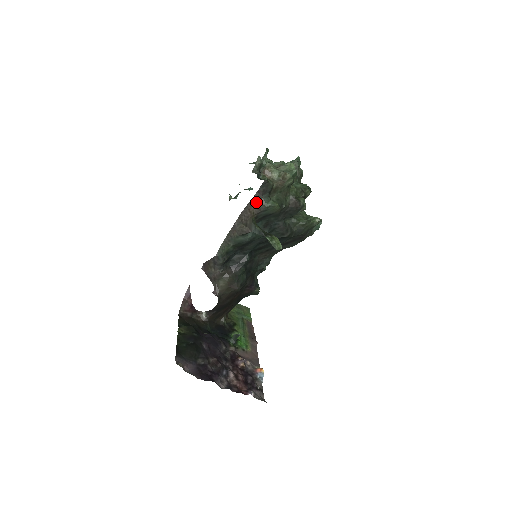
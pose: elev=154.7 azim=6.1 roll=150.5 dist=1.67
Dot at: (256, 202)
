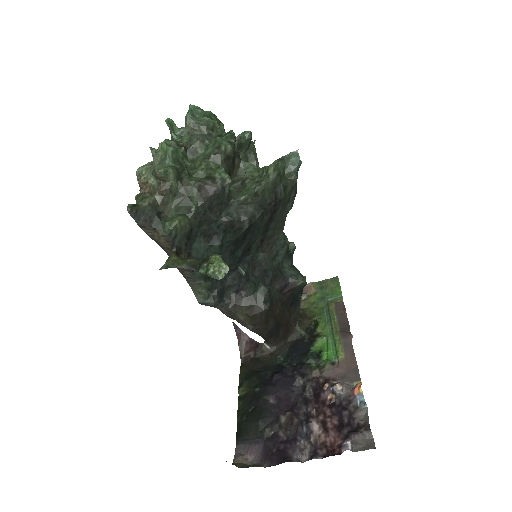
Dot at: (155, 237)
